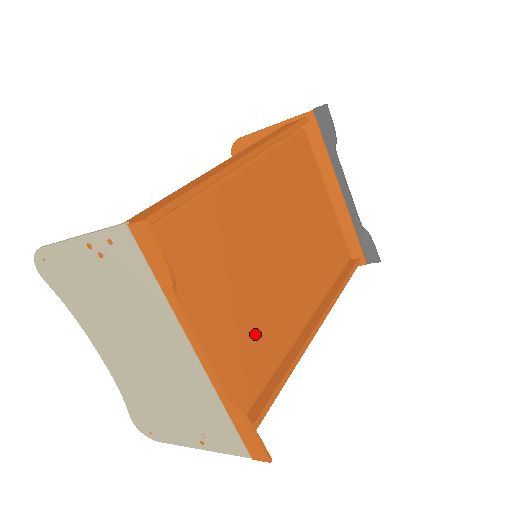
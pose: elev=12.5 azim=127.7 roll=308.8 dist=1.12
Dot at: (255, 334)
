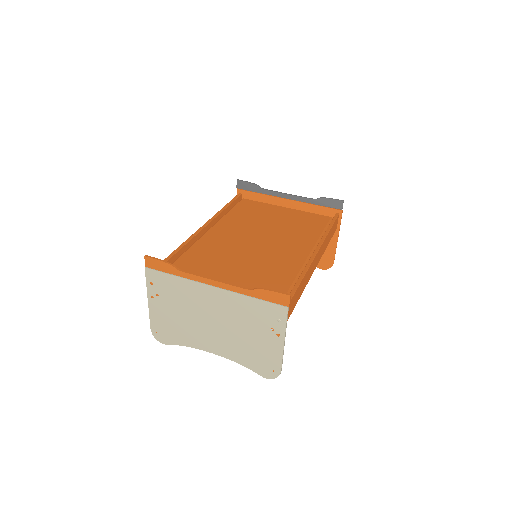
Dot at: (264, 273)
